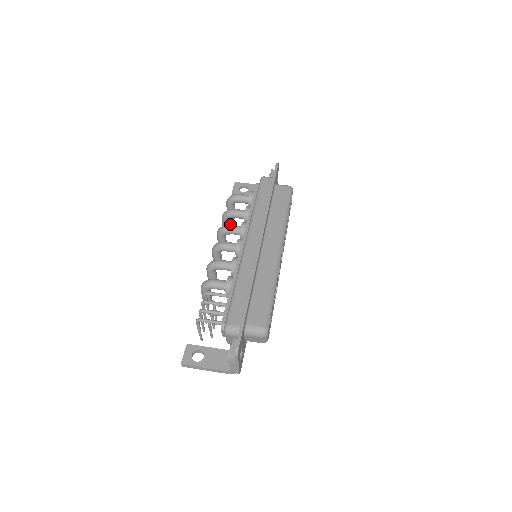
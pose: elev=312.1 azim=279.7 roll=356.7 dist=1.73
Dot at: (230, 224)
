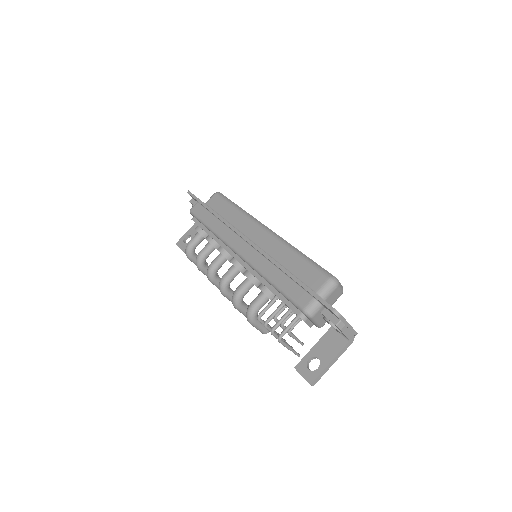
Dot at: occluded
